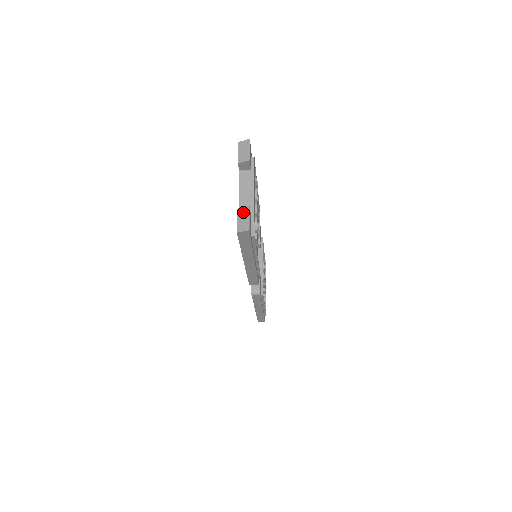
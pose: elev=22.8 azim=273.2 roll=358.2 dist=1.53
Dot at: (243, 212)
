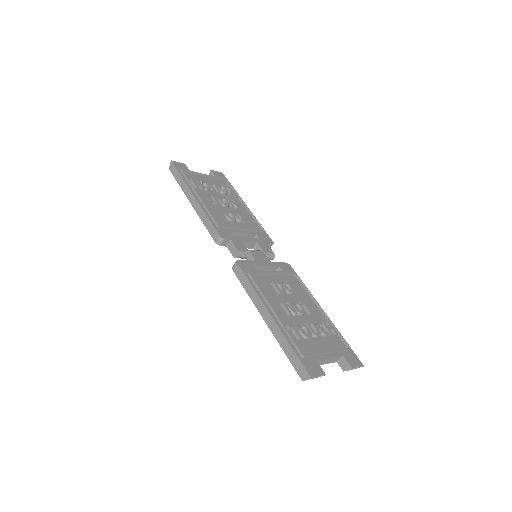
Dot at: occluded
